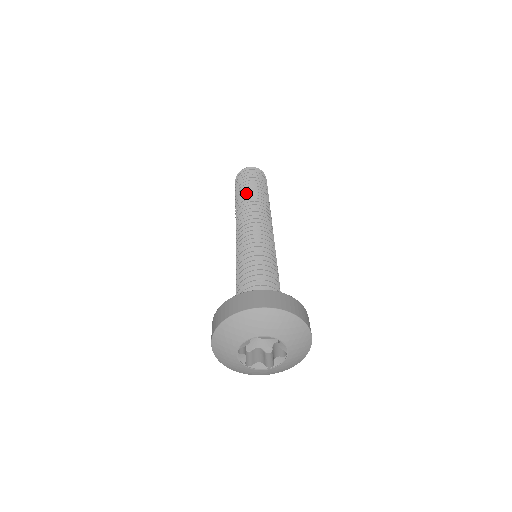
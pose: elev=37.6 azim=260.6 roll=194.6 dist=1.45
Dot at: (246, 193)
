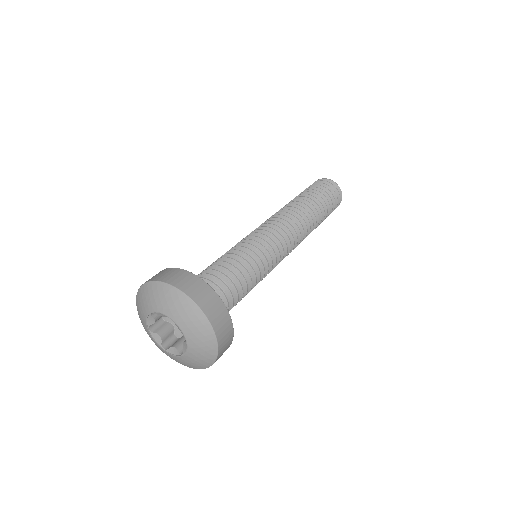
Dot at: (308, 201)
